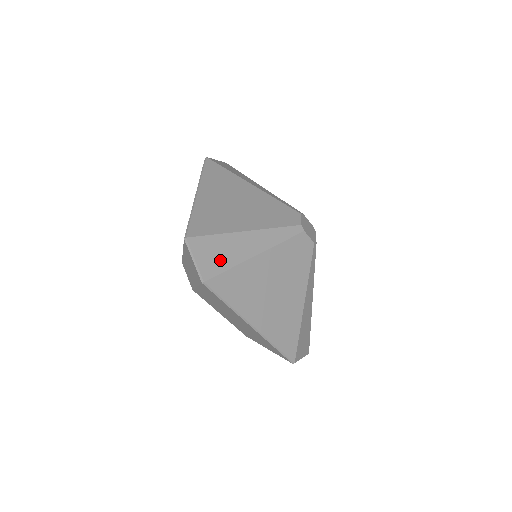
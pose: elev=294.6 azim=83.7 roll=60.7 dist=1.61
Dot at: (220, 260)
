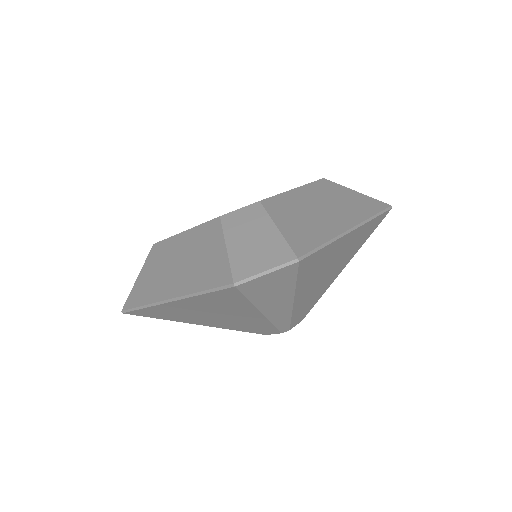
Dot at: occluded
